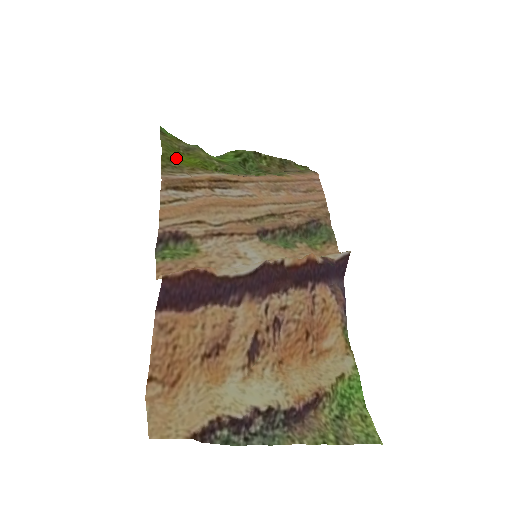
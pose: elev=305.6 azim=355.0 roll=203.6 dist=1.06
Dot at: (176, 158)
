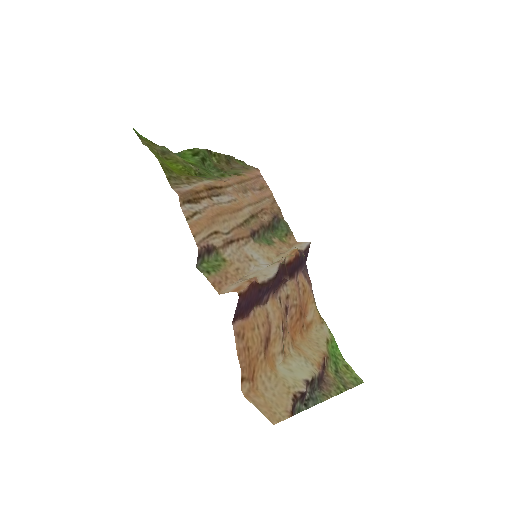
Dot at: (169, 167)
